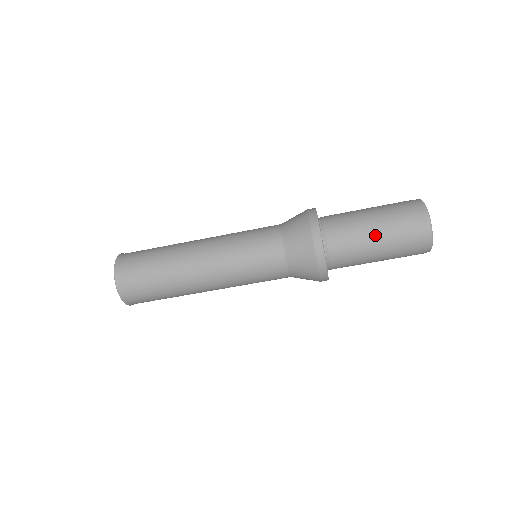
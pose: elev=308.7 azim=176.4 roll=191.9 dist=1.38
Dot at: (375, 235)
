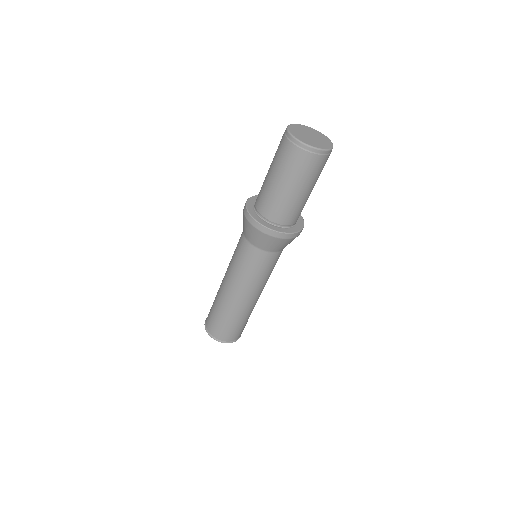
Dot at: (270, 174)
